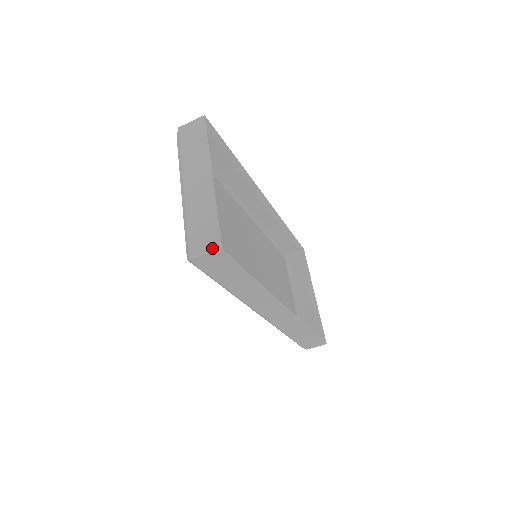
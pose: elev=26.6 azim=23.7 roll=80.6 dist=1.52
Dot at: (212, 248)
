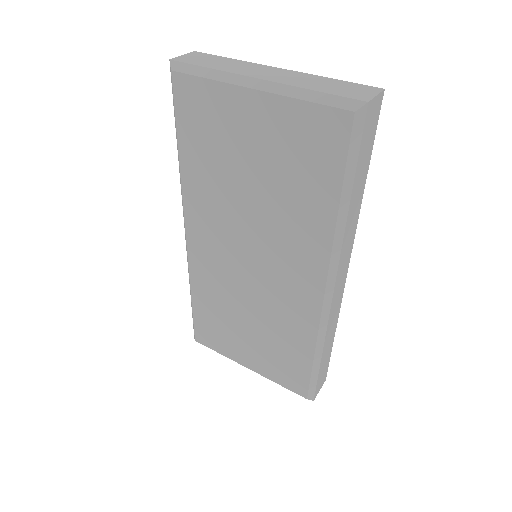
Dot at: (375, 91)
